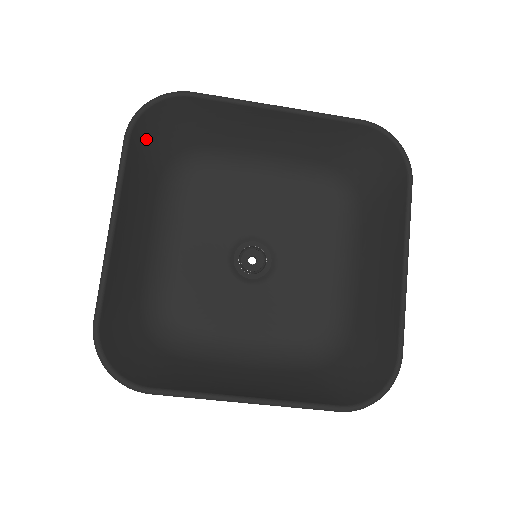
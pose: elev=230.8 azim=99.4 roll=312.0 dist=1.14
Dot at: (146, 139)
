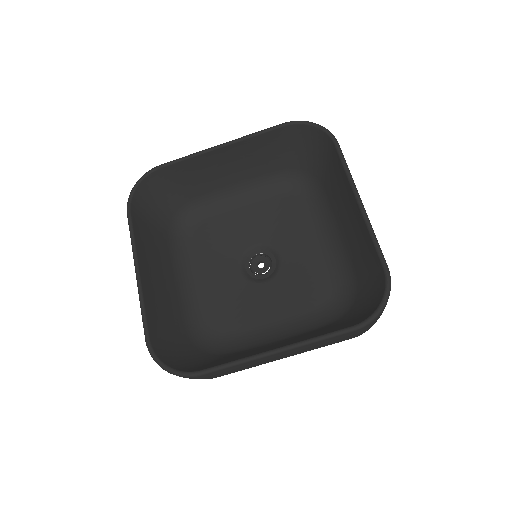
Dot at: (145, 210)
